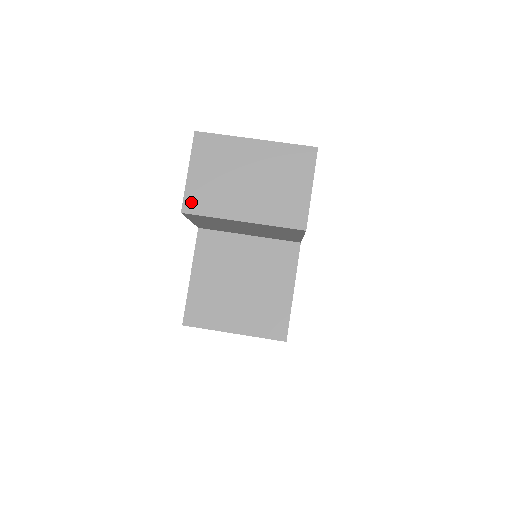
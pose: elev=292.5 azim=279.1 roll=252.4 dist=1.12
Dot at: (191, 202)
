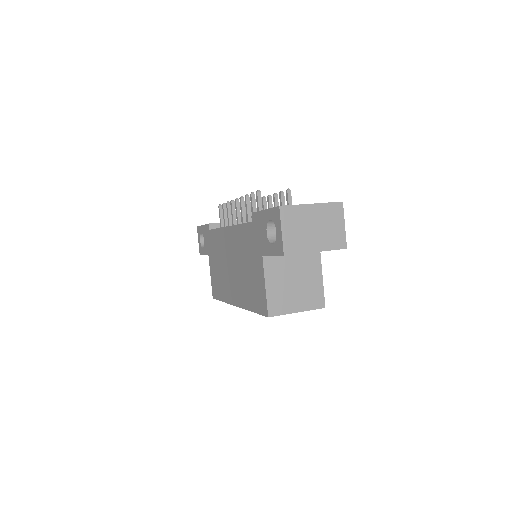
Dot at: (288, 248)
